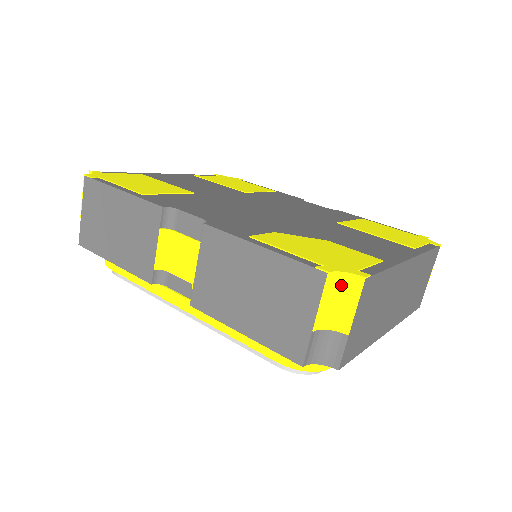
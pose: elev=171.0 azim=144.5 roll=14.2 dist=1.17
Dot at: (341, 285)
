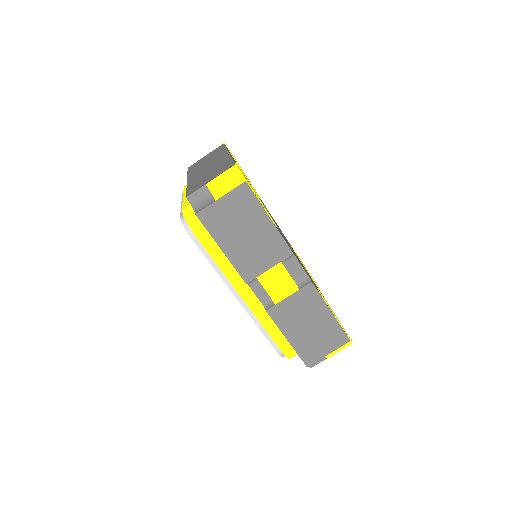
Dot at: occluded
